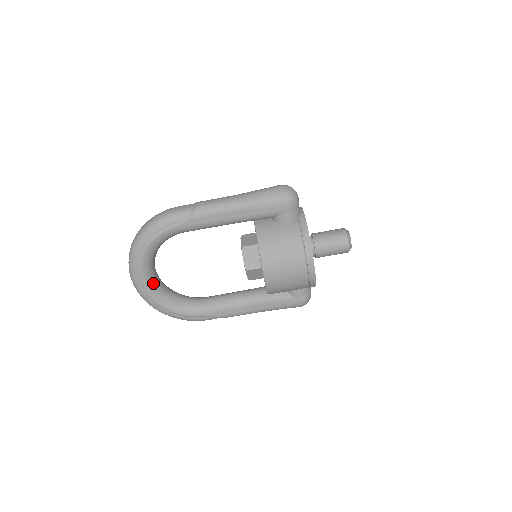
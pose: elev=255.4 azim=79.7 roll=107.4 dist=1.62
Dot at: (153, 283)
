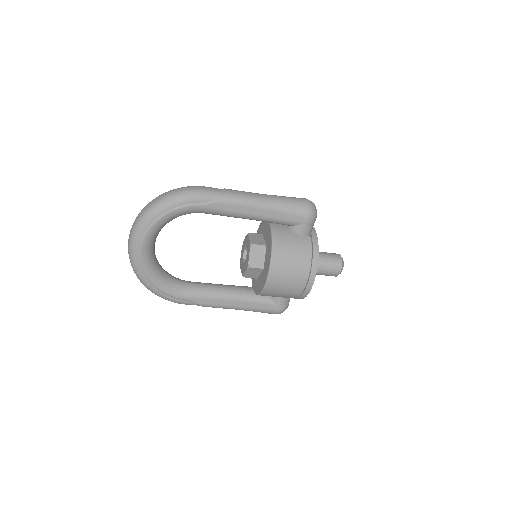
Dot at: (150, 253)
